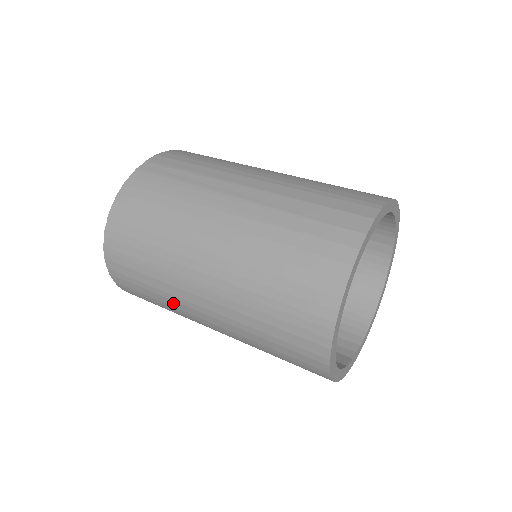
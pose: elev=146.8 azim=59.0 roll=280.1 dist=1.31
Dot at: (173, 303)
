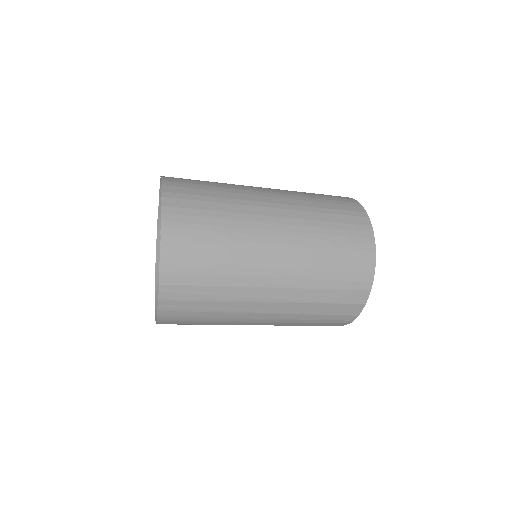
Dot at: (239, 208)
